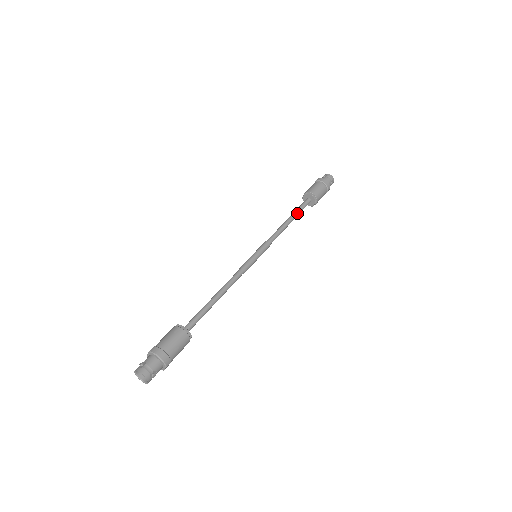
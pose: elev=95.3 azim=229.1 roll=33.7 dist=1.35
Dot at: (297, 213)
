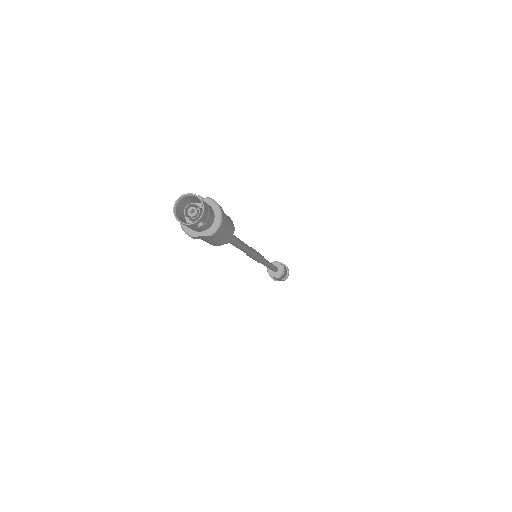
Dot at: (274, 267)
